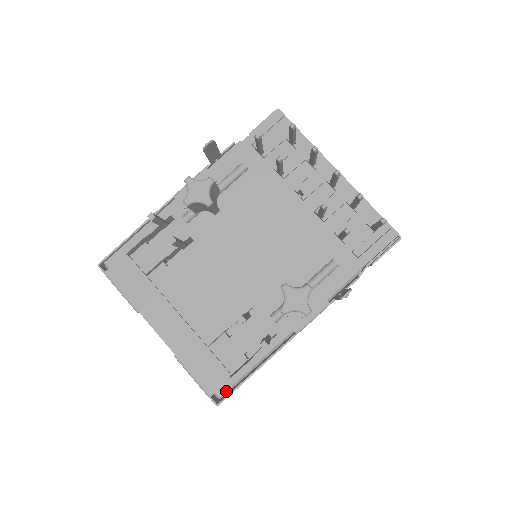
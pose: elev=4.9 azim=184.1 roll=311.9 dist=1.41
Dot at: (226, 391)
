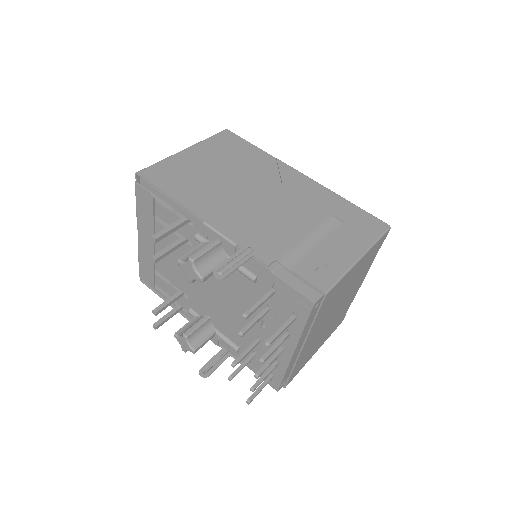
Dot at: (148, 285)
